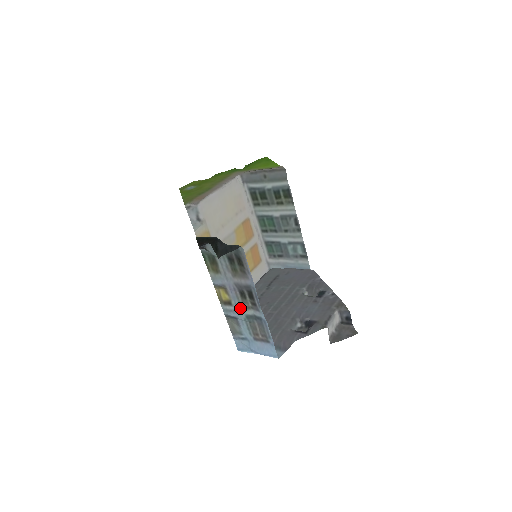
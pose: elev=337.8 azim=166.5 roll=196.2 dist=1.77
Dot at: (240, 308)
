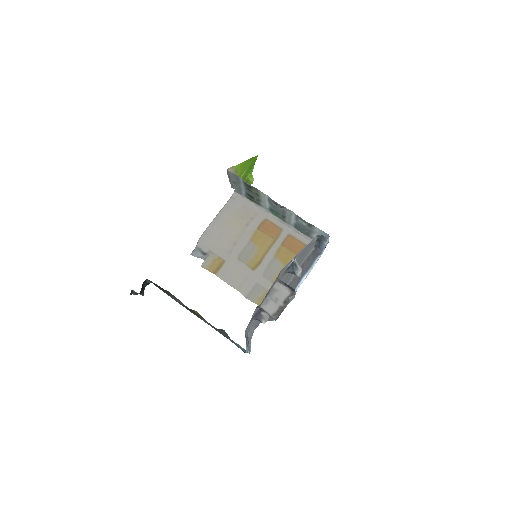
Dot at: occluded
